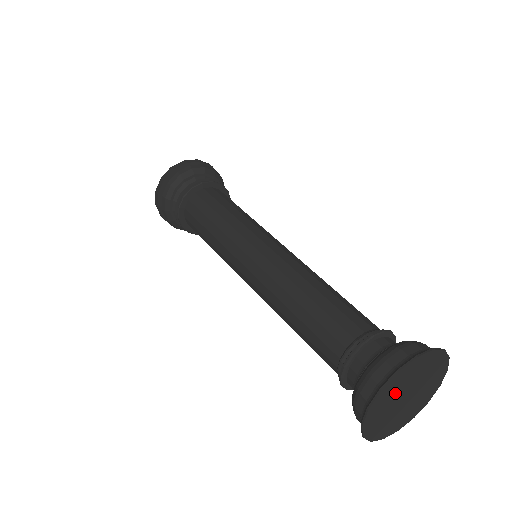
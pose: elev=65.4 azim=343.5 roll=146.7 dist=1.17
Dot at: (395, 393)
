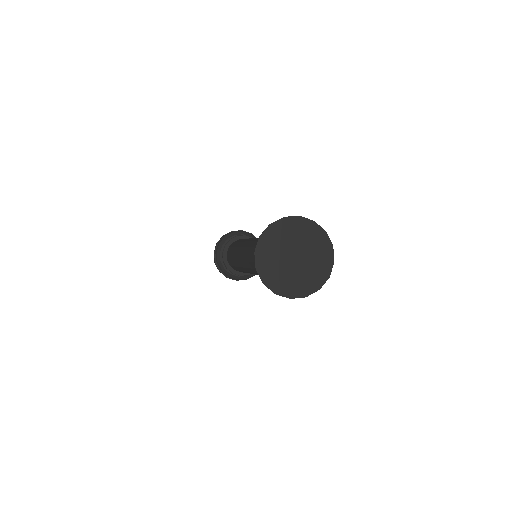
Dot at: (275, 263)
